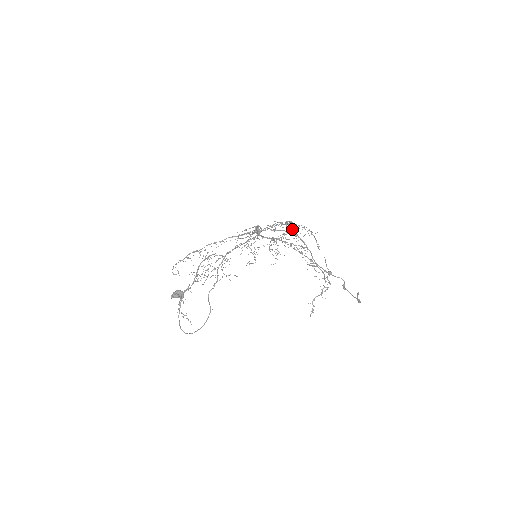
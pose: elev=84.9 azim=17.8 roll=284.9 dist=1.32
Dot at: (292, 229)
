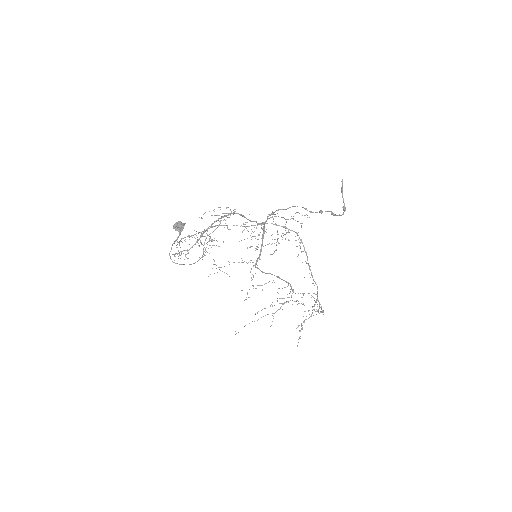
Dot at: occluded
